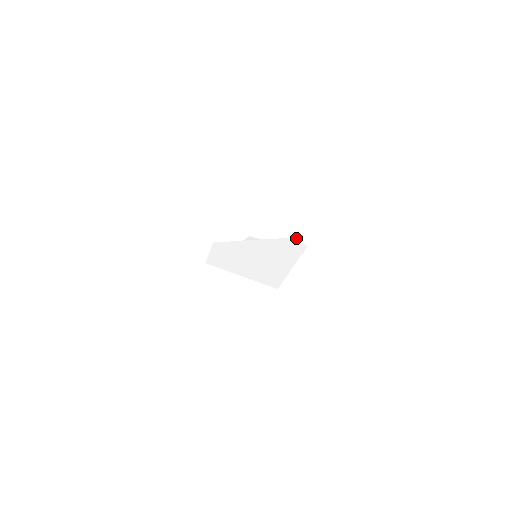
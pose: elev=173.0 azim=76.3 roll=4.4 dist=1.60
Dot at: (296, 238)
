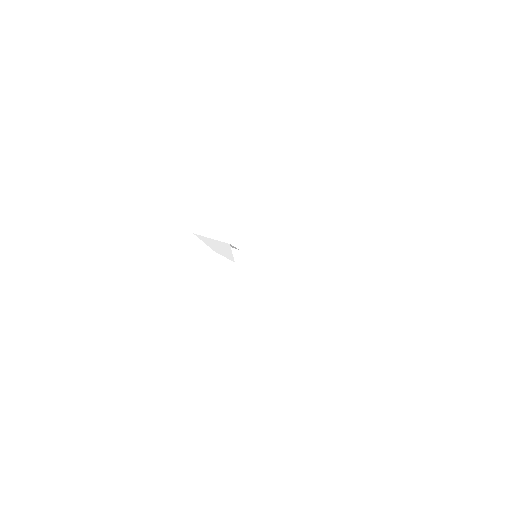
Dot at: (320, 177)
